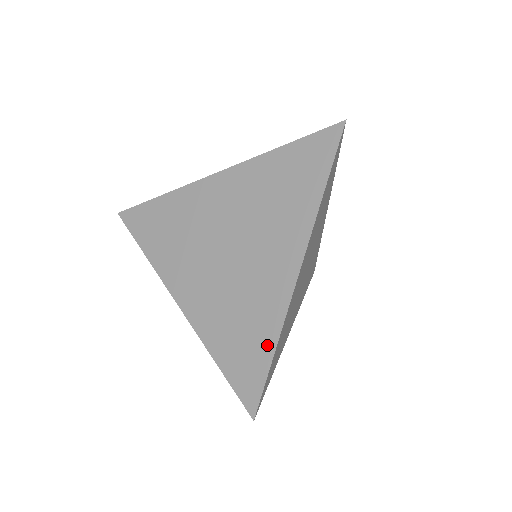
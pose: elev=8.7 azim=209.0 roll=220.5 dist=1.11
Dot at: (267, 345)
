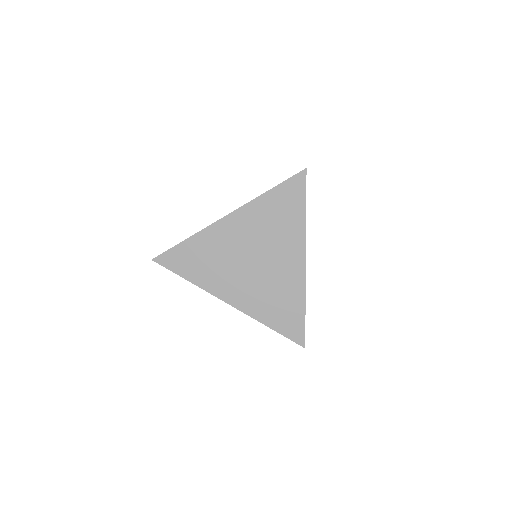
Dot at: (299, 306)
